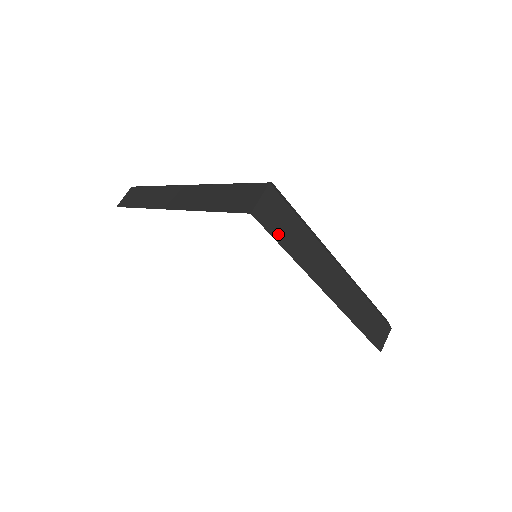
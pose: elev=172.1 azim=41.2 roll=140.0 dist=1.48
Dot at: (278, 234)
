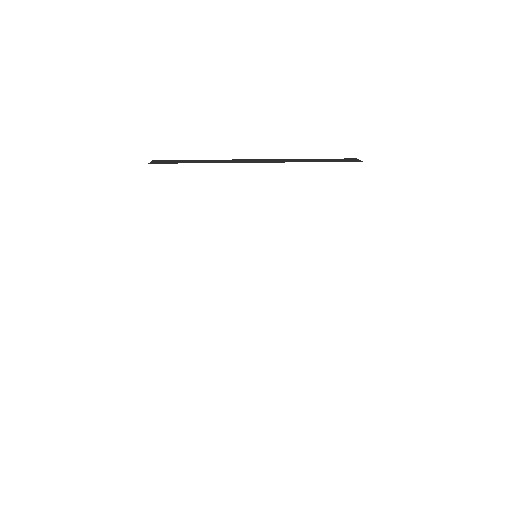
Dot at: occluded
